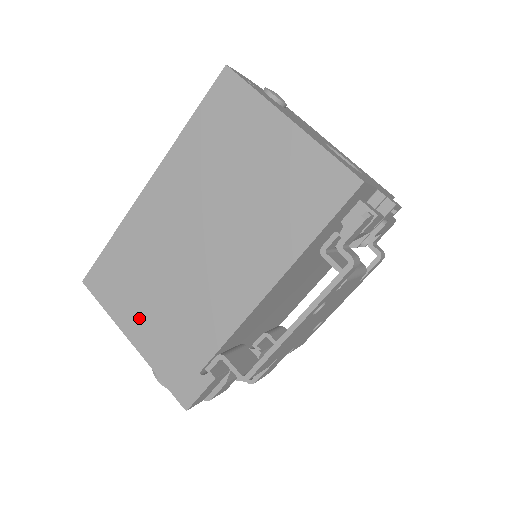
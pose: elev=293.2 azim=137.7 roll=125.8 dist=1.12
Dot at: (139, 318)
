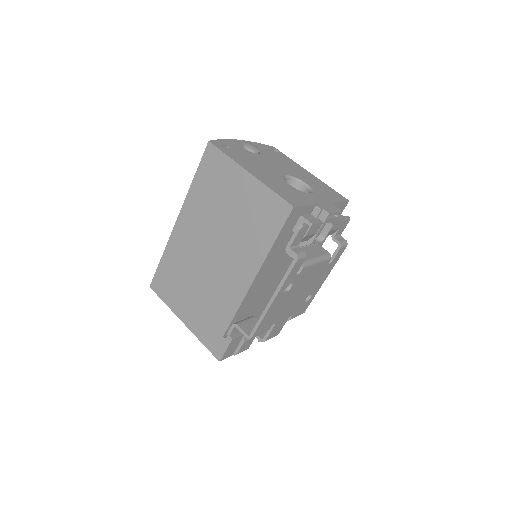
Dot at: (185, 306)
